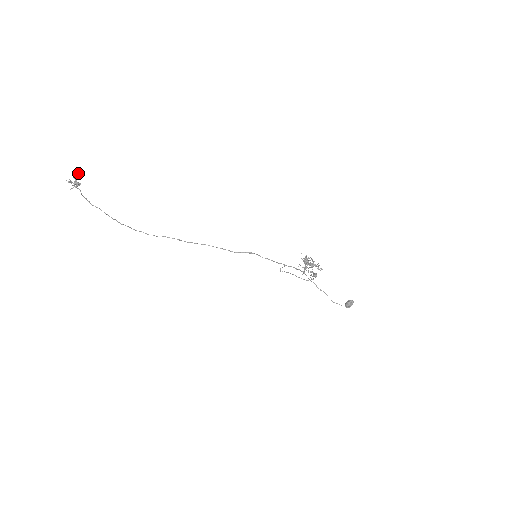
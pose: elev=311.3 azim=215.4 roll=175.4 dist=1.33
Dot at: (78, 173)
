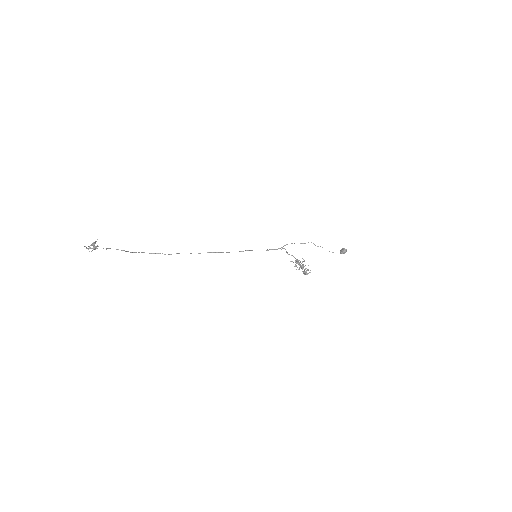
Dot at: (93, 243)
